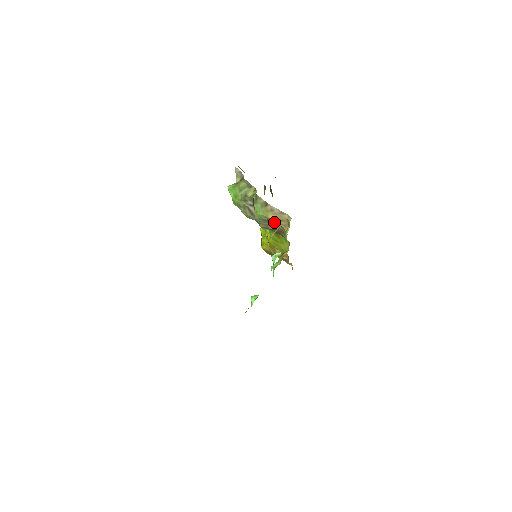
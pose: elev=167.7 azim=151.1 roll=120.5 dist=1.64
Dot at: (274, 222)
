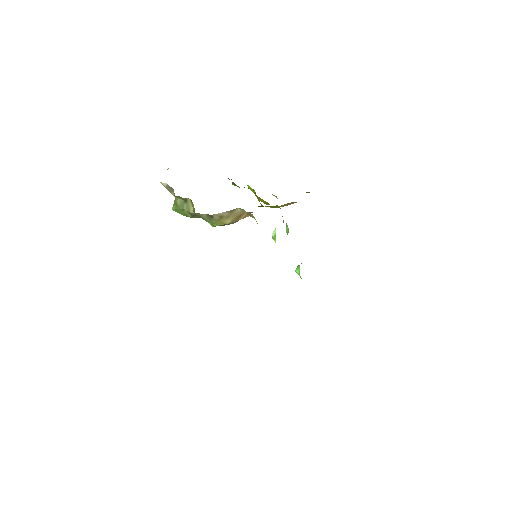
Dot at: occluded
